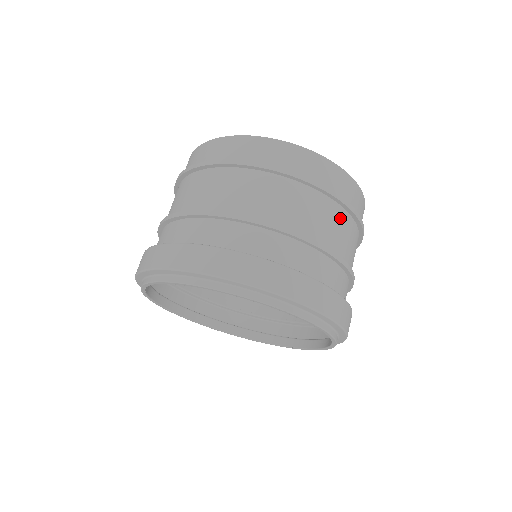
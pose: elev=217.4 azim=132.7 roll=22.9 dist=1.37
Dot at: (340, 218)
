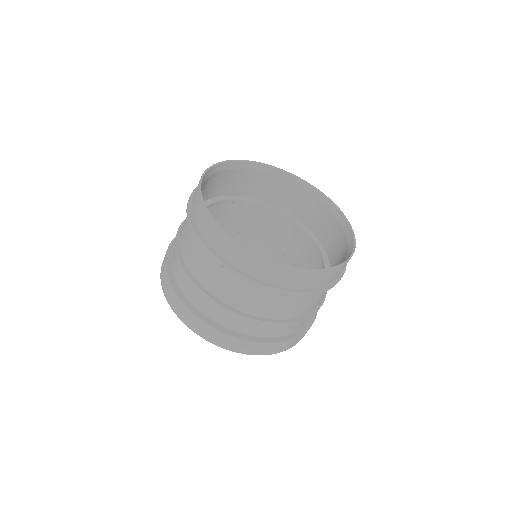
Dot at: (298, 299)
